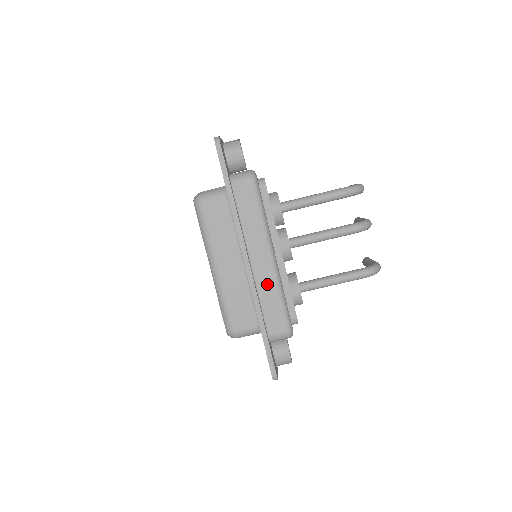
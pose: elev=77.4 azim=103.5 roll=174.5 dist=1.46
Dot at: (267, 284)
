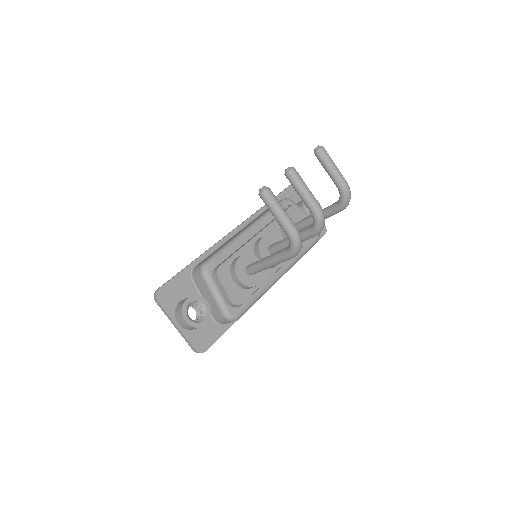
Dot at: occluded
